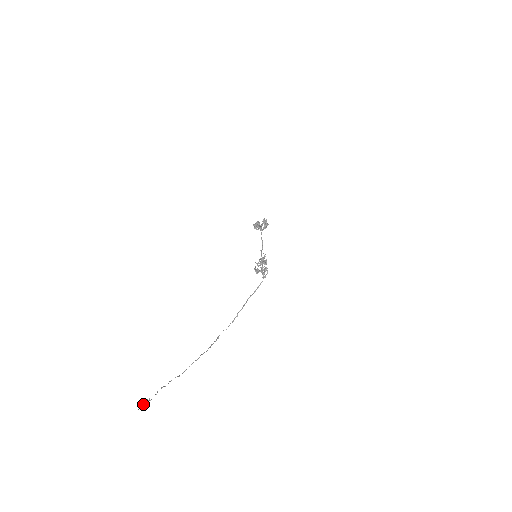
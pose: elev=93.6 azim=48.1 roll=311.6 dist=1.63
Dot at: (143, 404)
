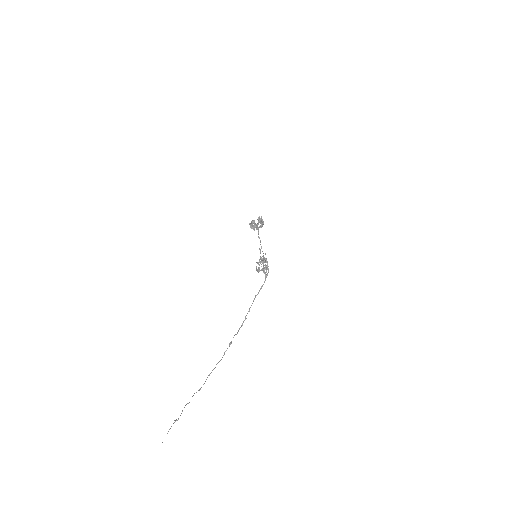
Dot at: (171, 426)
